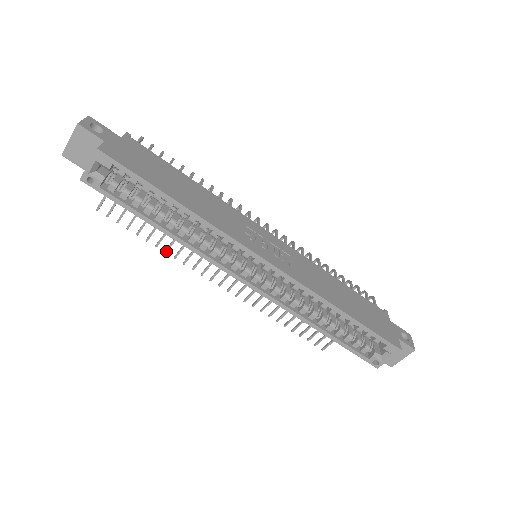
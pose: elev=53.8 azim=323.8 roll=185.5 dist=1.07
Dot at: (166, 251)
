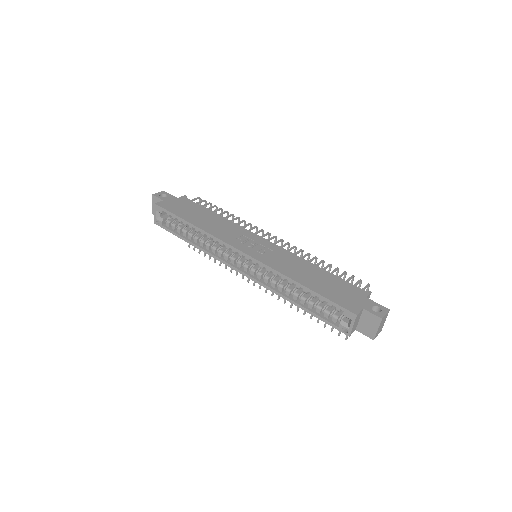
Dot at: (225, 268)
